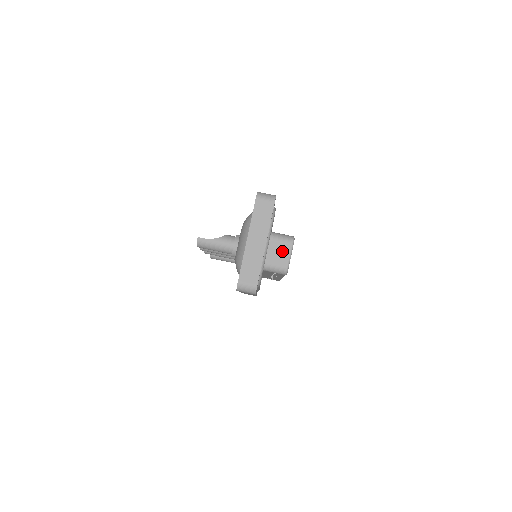
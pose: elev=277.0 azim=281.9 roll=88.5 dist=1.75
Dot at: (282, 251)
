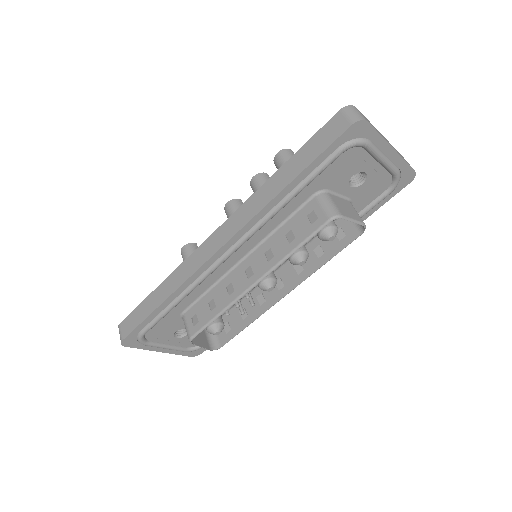
Dot at: (351, 212)
